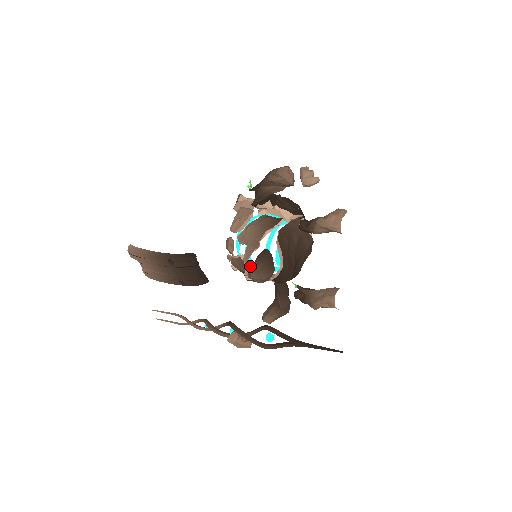
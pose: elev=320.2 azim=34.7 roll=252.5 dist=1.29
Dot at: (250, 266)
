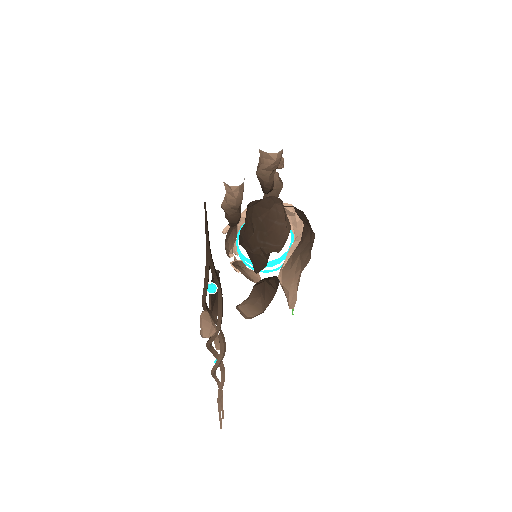
Dot at: occluded
